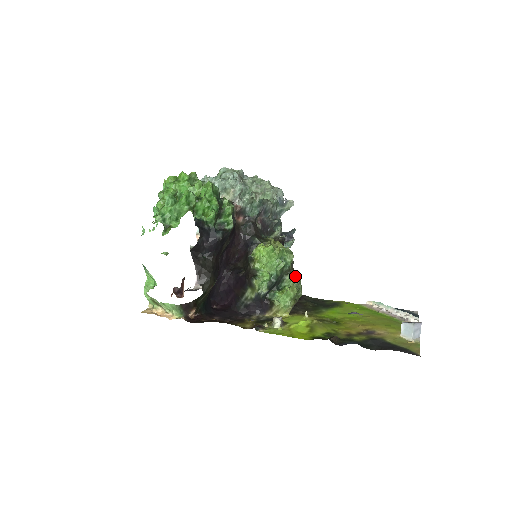
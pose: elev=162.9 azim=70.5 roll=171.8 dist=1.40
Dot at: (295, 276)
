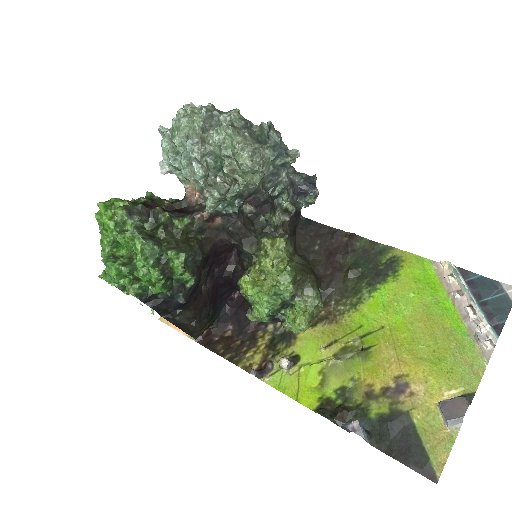
Dot at: (307, 292)
